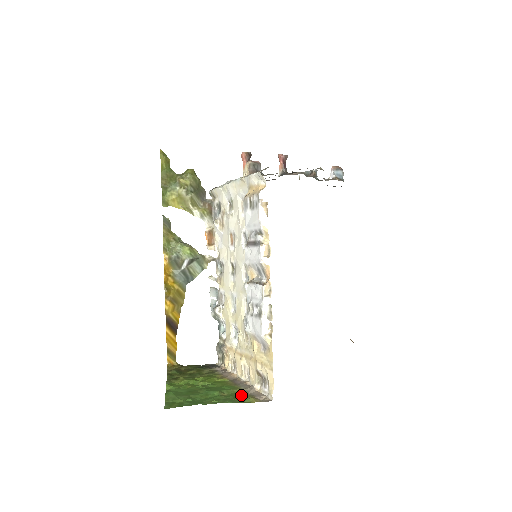
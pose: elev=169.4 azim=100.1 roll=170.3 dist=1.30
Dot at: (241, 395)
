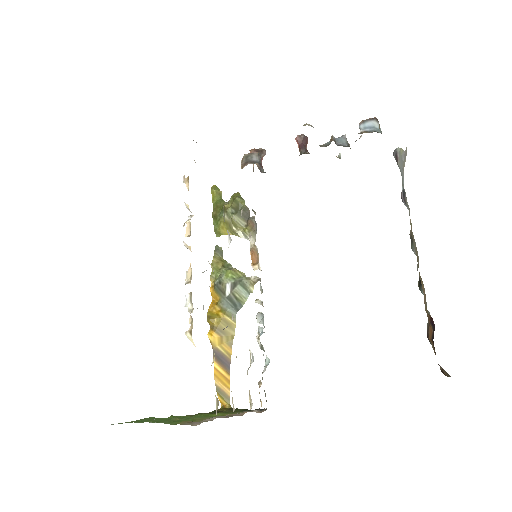
Dot at: occluded
